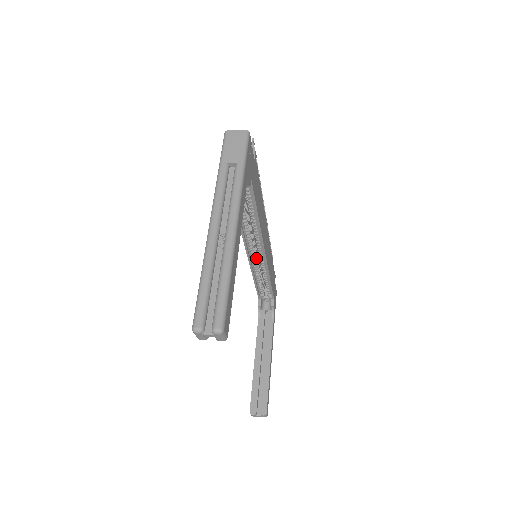
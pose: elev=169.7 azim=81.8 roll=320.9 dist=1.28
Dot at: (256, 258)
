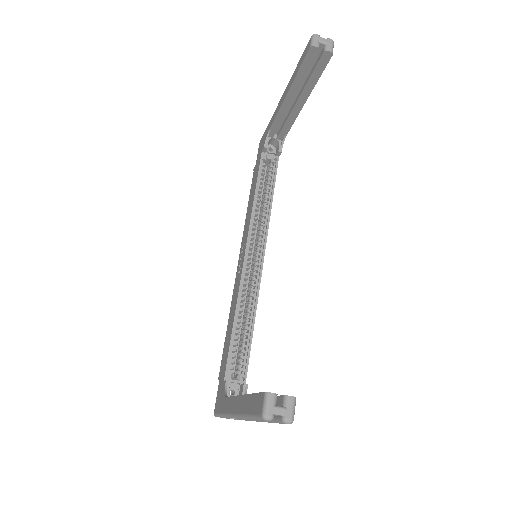
Dot at: occluded
